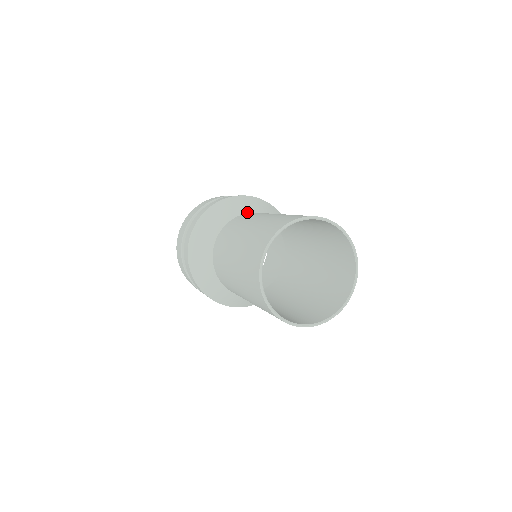
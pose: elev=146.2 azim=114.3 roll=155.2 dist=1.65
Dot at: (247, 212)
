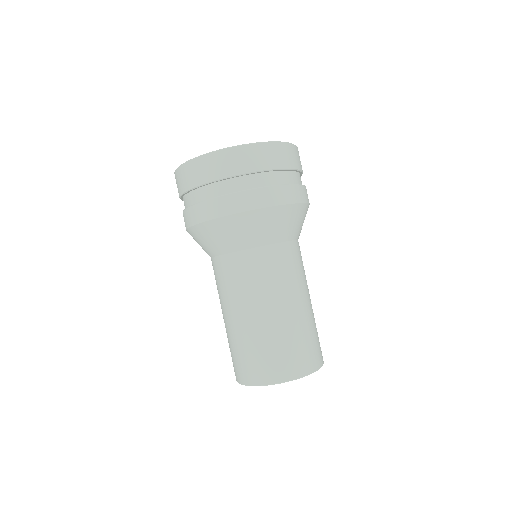
Dot at: (259, 245)
